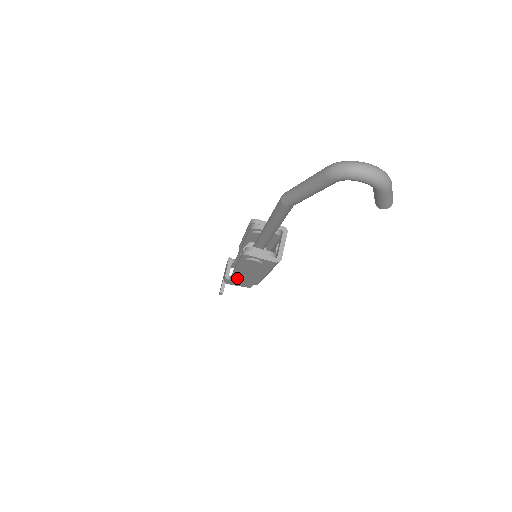
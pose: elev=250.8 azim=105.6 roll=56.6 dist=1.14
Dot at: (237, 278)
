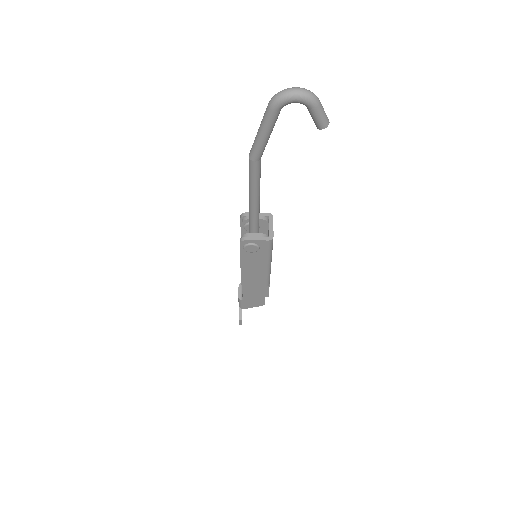
Dot at: (248, 293)
